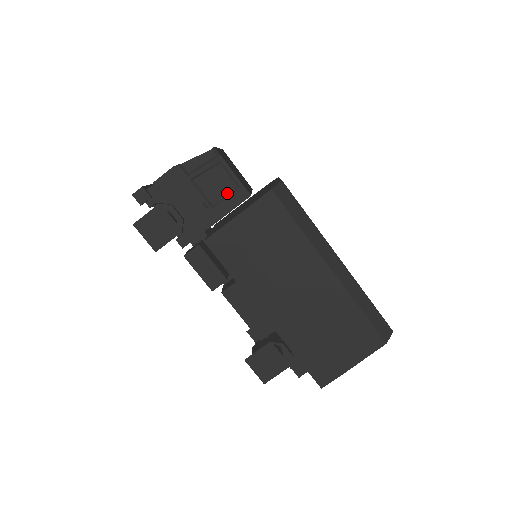
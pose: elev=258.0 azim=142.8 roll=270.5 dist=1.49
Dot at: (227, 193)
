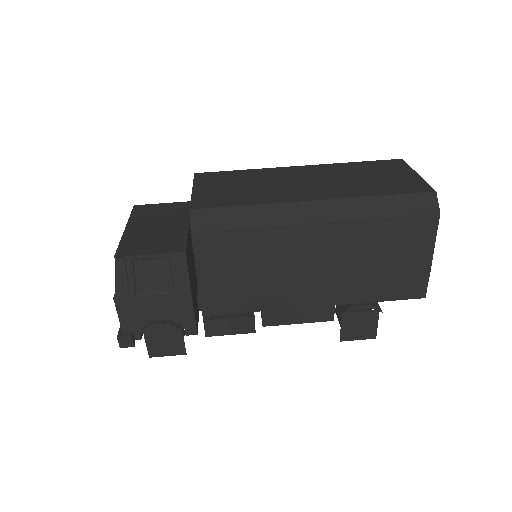
Dot at: (169, 271)
